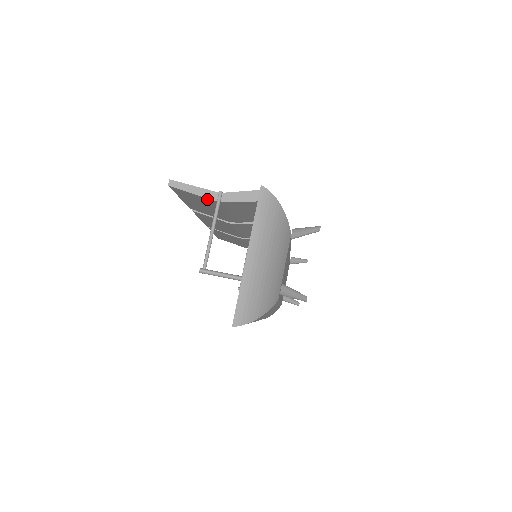
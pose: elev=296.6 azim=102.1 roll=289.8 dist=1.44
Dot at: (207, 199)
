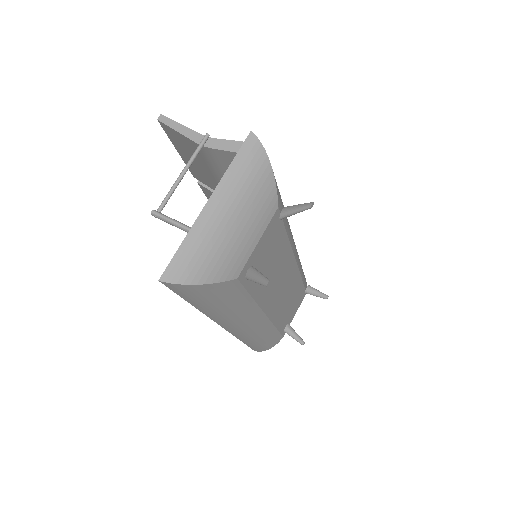
Dot at: (193, 142)
